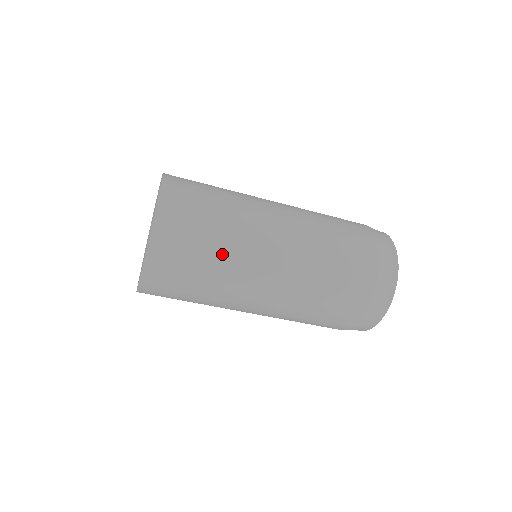
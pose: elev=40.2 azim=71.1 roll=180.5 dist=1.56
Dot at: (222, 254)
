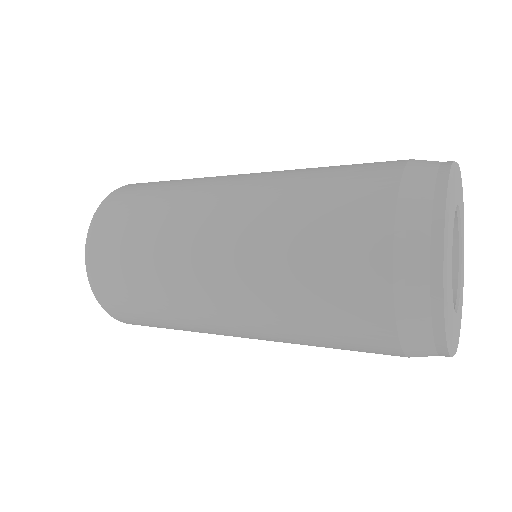
Dot at: (154, 277)
